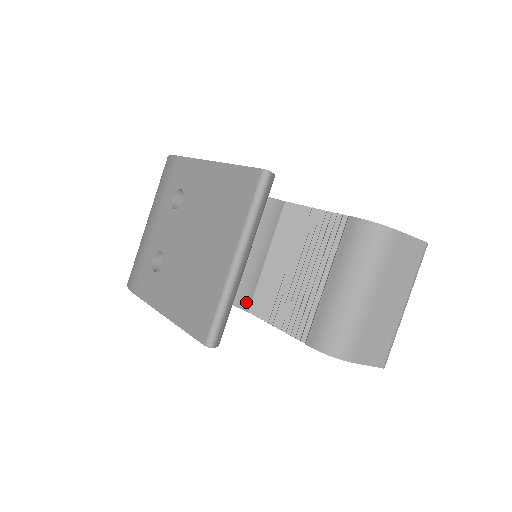
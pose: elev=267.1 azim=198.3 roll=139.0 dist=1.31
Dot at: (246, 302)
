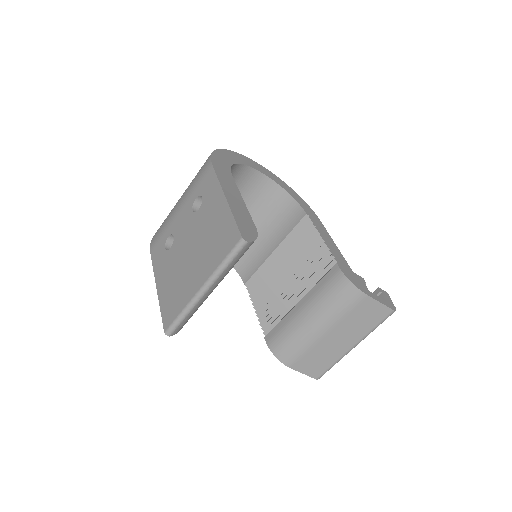
Dot at: (247, 276)
